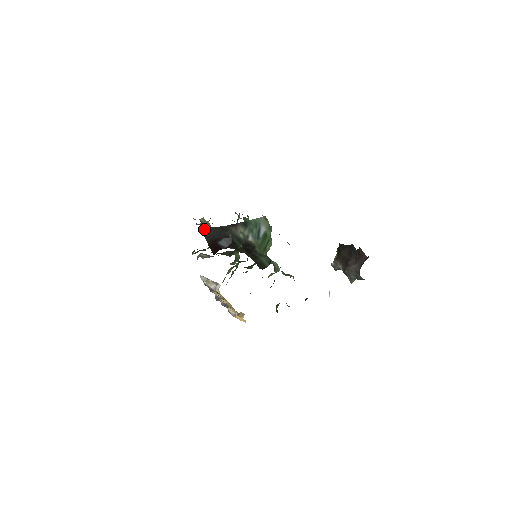
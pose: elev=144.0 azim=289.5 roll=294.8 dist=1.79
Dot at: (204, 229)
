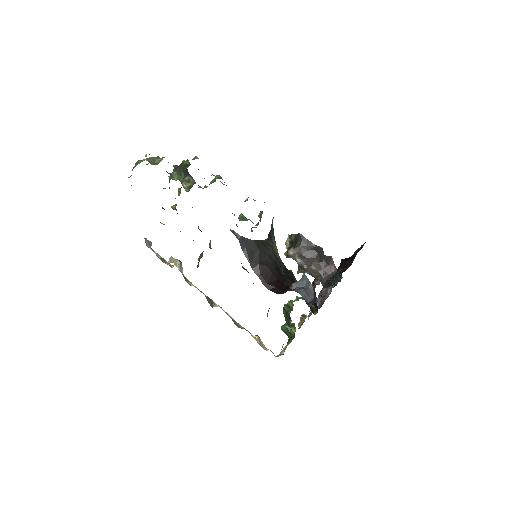
Dot at: (242, 239)
